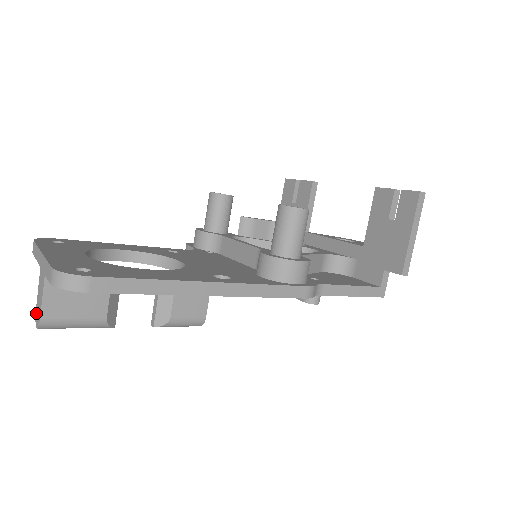
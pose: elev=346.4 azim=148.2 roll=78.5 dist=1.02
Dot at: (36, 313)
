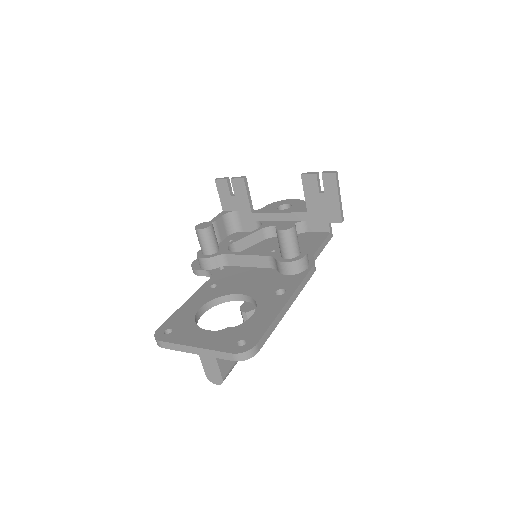
Dot at: (210, 378)
